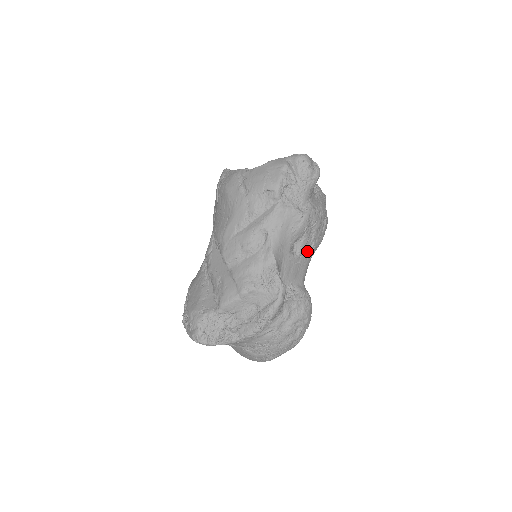
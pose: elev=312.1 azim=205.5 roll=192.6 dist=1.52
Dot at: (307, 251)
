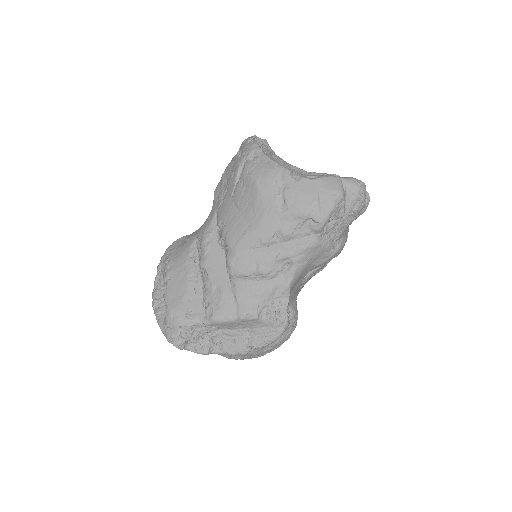
Dot at: (315, 274)
